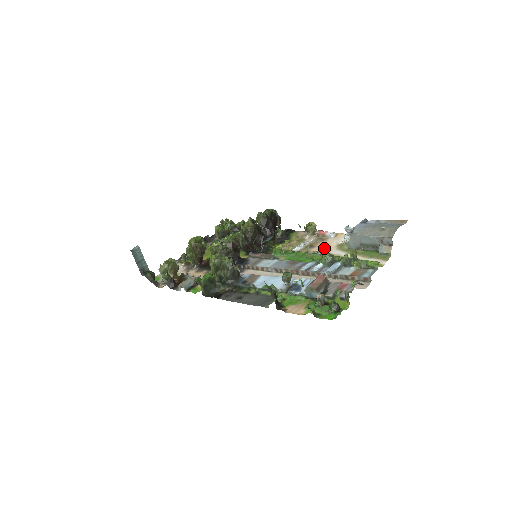
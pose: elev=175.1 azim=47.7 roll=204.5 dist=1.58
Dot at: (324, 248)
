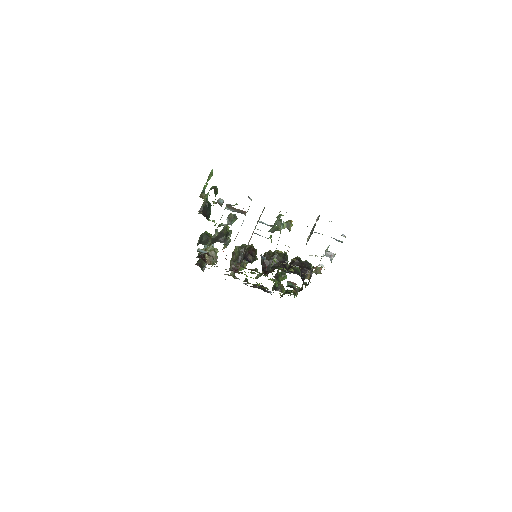
Dot at: occluded
